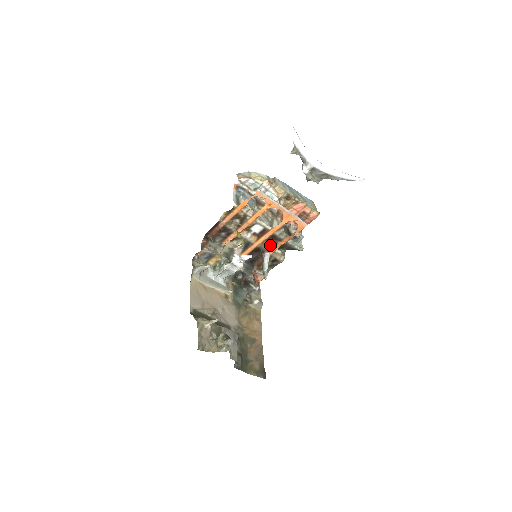
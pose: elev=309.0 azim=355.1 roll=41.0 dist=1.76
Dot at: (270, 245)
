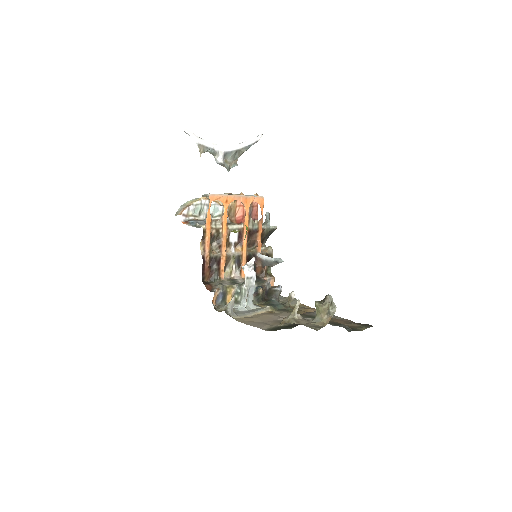
Dot at: (253, 247)
